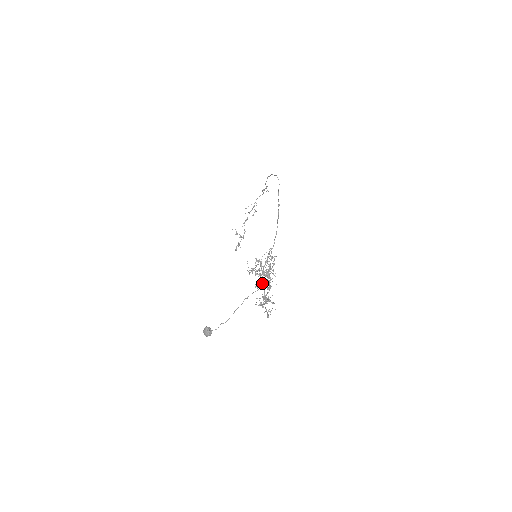
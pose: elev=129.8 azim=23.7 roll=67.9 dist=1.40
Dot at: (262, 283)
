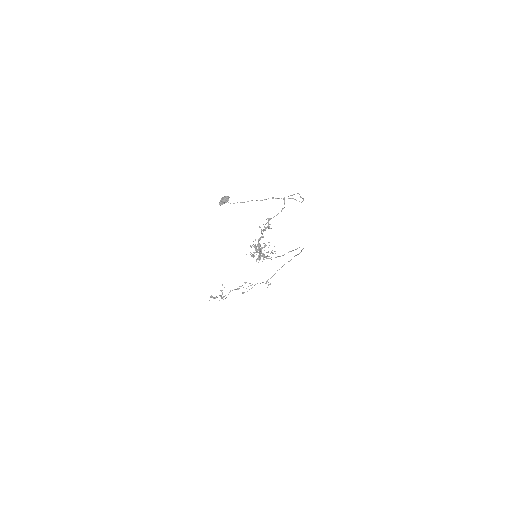
Dot at: (254, 255)
